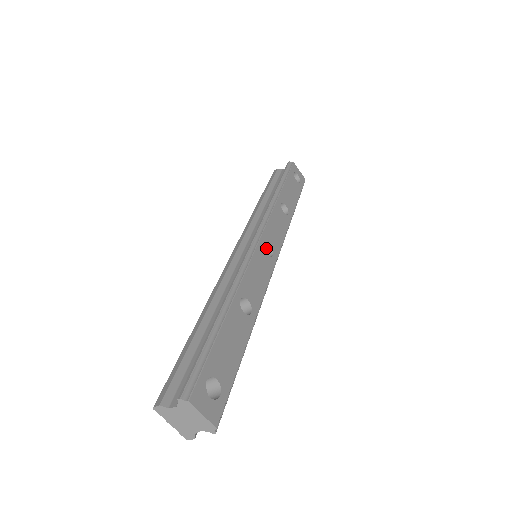
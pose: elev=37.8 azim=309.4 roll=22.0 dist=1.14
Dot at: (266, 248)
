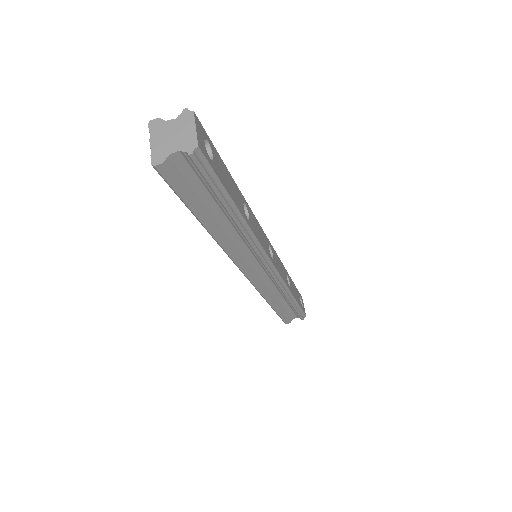
Dot at: occluded
